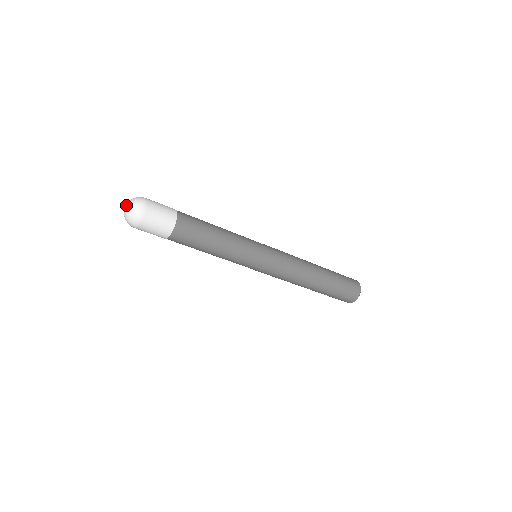
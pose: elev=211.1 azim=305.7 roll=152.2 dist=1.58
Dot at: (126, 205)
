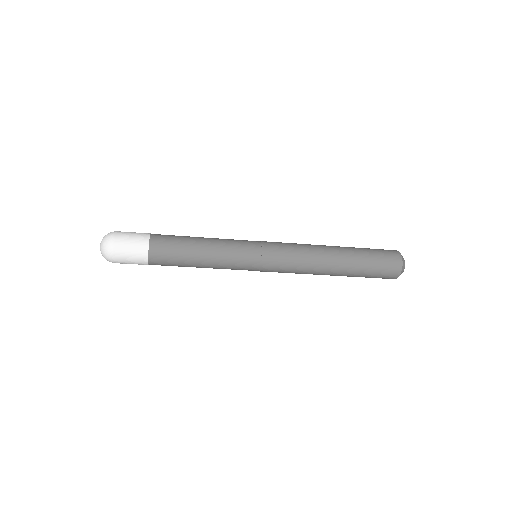
Dot at: (100, 244)
